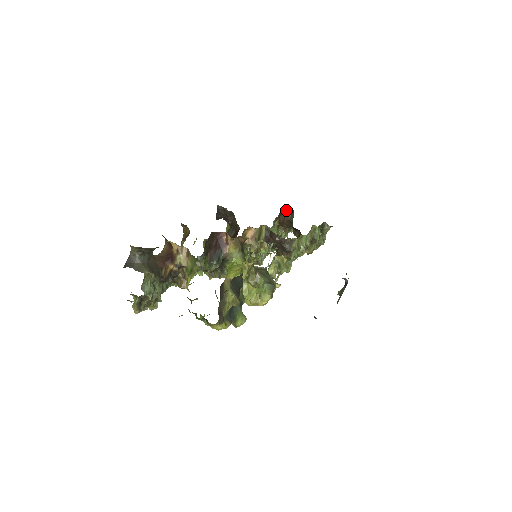
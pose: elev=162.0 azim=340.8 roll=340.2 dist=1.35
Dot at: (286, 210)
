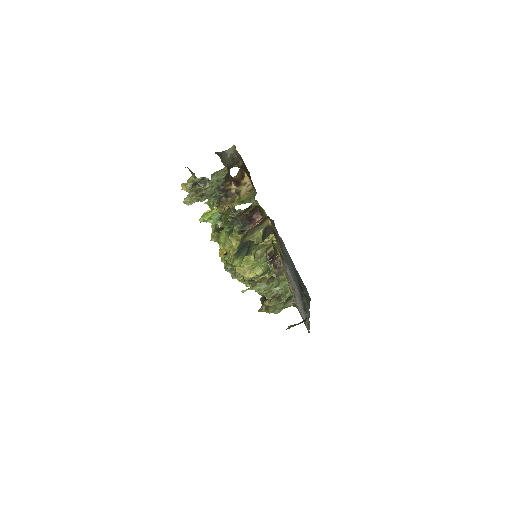
Dot at: occluded
